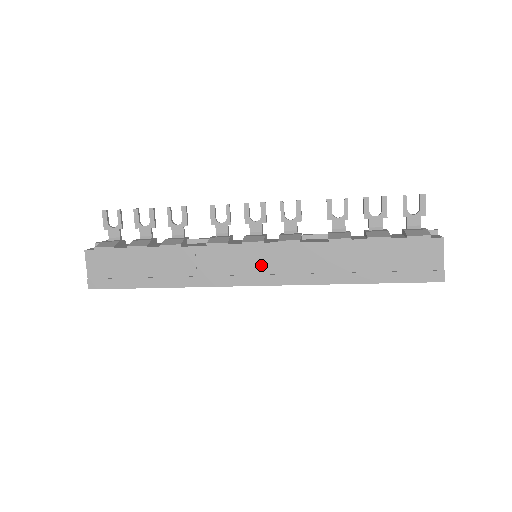
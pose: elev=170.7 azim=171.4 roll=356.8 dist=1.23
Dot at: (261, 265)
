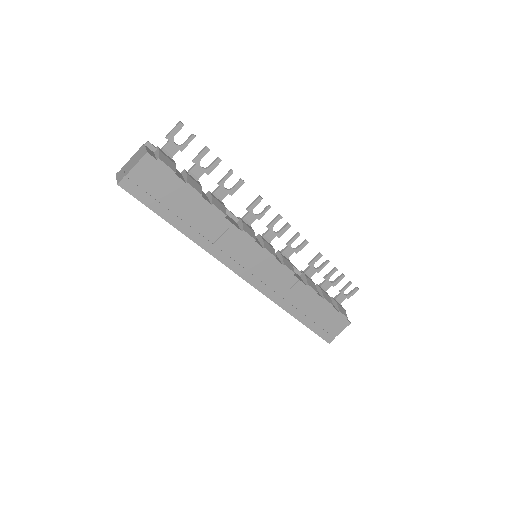
Dot at: (260, 270)
